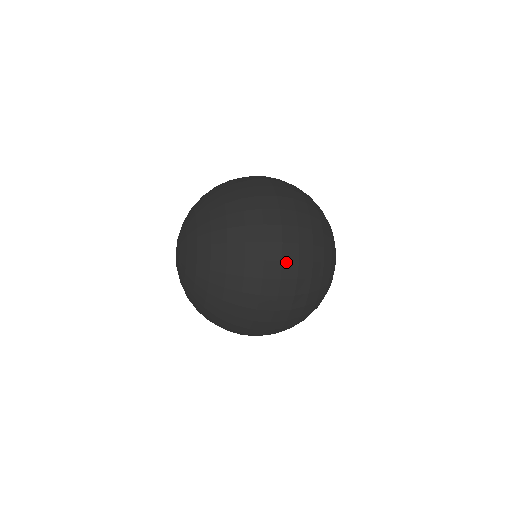
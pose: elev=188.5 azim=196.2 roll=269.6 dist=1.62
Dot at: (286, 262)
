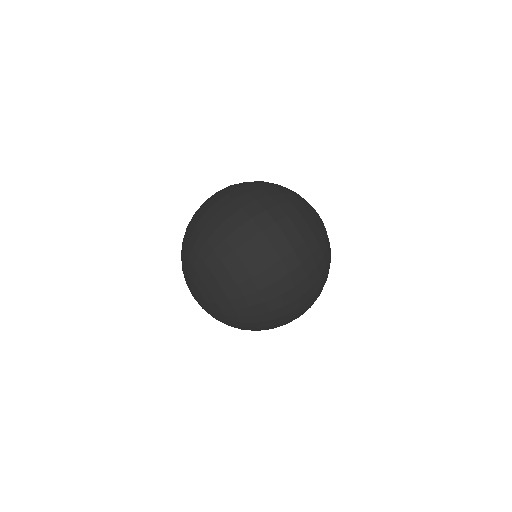
Dot at: (230, 193)
